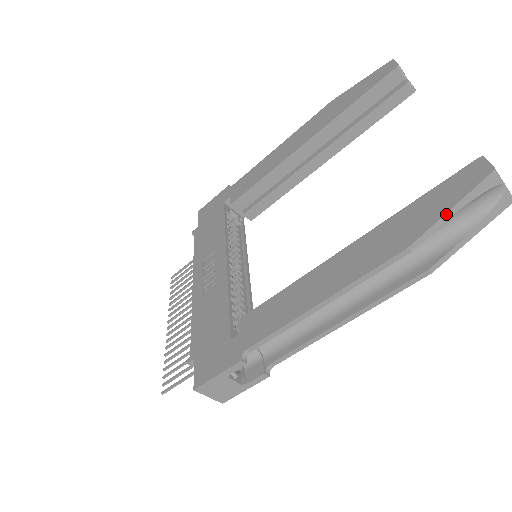
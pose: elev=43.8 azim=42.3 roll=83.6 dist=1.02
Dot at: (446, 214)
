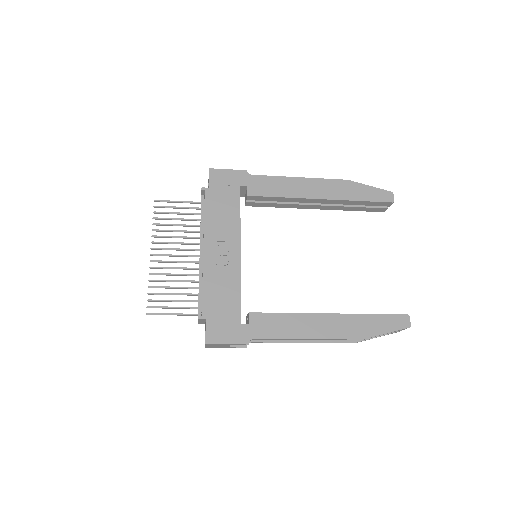
Dot at: occluded
